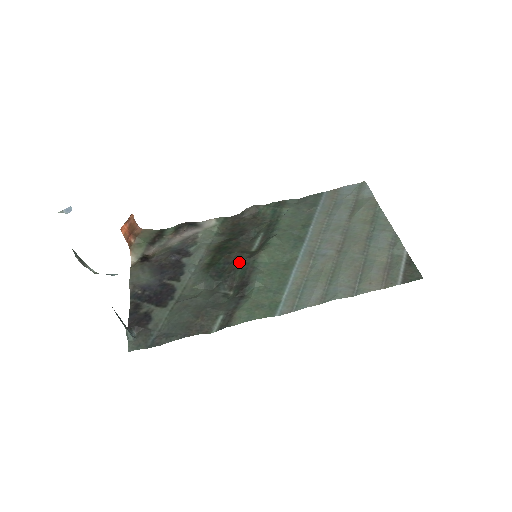
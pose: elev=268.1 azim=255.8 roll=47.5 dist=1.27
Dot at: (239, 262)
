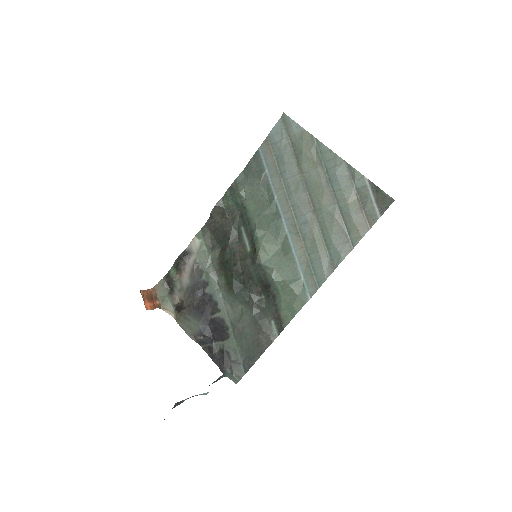
Dot at: (249, 271)
